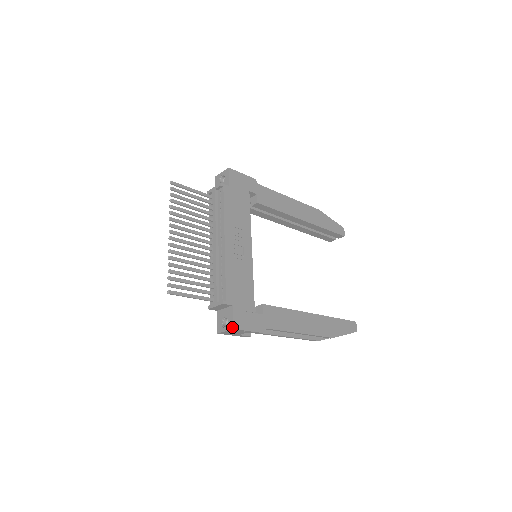
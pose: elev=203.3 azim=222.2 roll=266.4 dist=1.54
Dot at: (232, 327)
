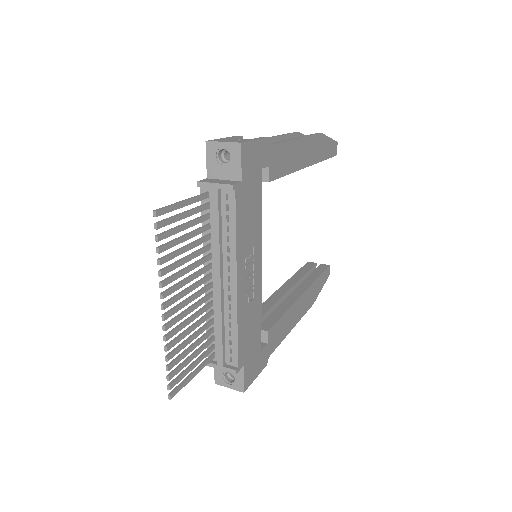
Dot at: (242, 390)
